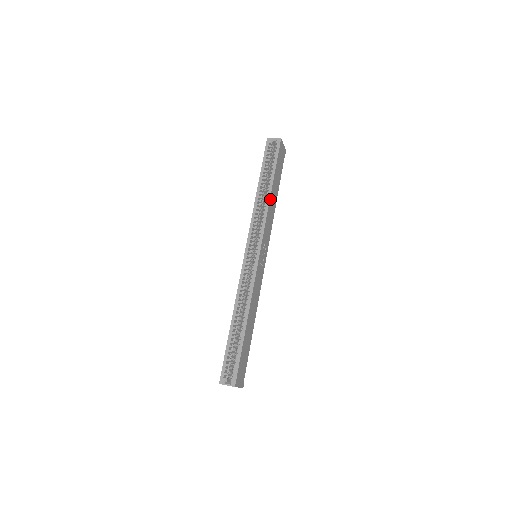
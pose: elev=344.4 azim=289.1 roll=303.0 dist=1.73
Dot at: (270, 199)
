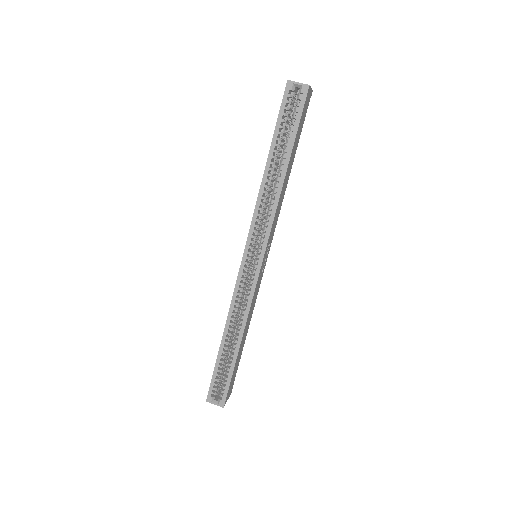
Dot at: (282, 186)
